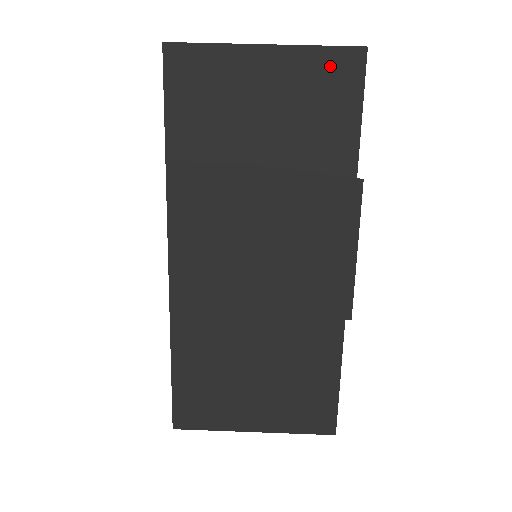
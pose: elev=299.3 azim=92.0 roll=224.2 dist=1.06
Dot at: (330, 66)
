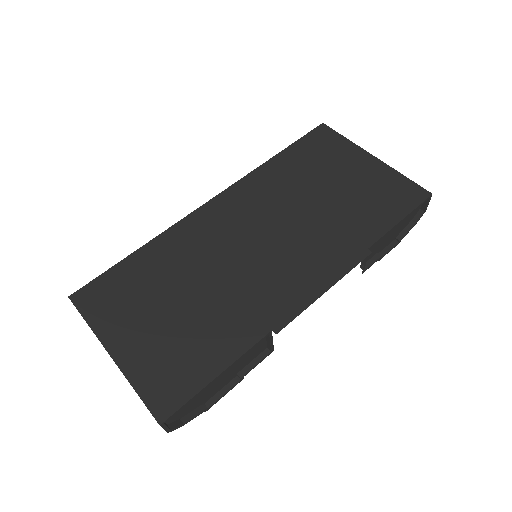
Dot at: (402, 187)
